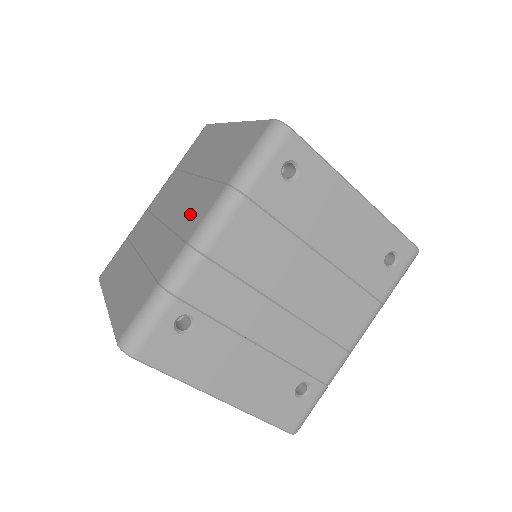
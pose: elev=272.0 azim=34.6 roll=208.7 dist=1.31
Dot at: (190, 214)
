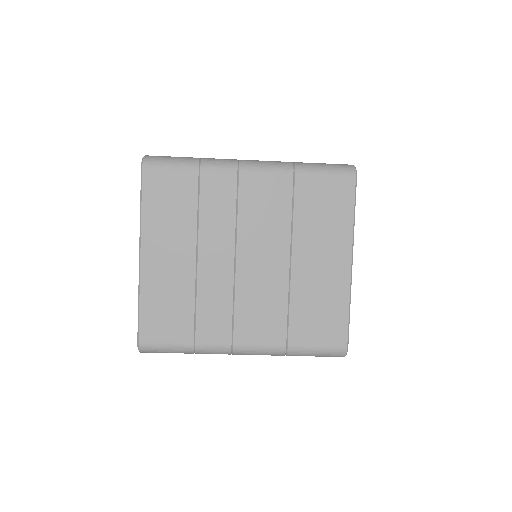
Dot at: (254, 314)
